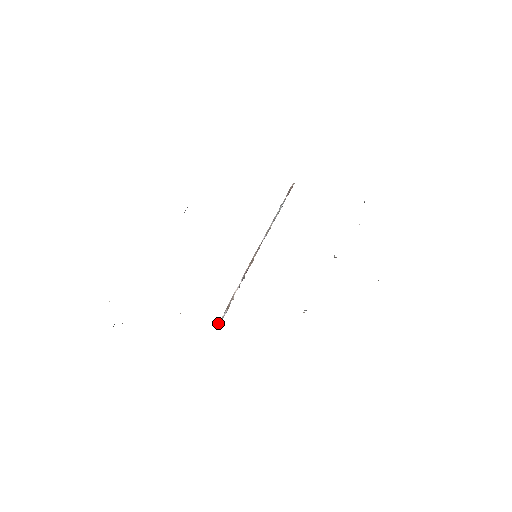
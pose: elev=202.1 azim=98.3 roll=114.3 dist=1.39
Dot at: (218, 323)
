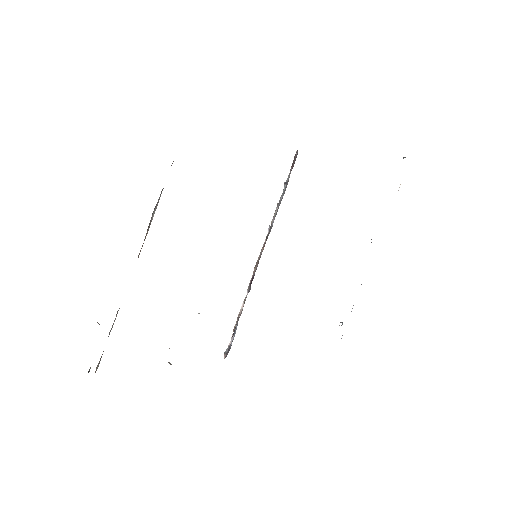
Dot at: (224, 354)
